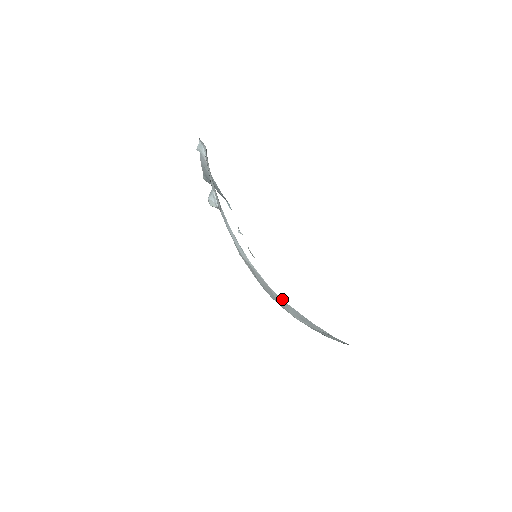
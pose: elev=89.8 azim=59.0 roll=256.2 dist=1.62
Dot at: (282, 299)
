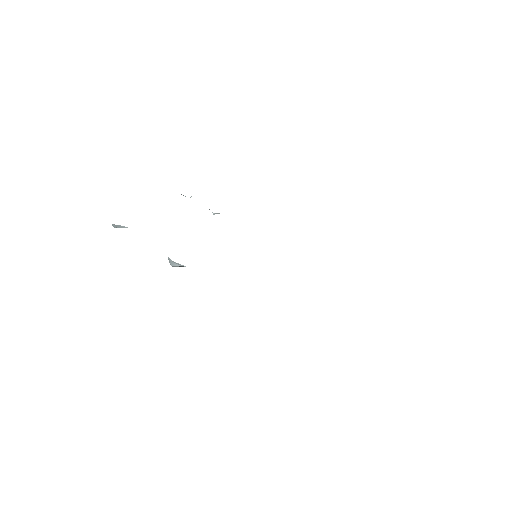
Dot at: occluded
